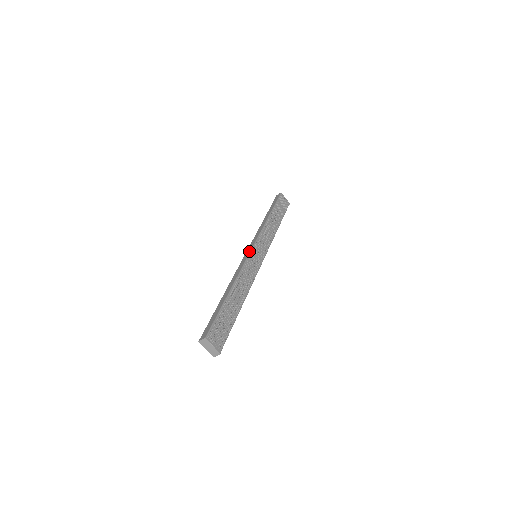
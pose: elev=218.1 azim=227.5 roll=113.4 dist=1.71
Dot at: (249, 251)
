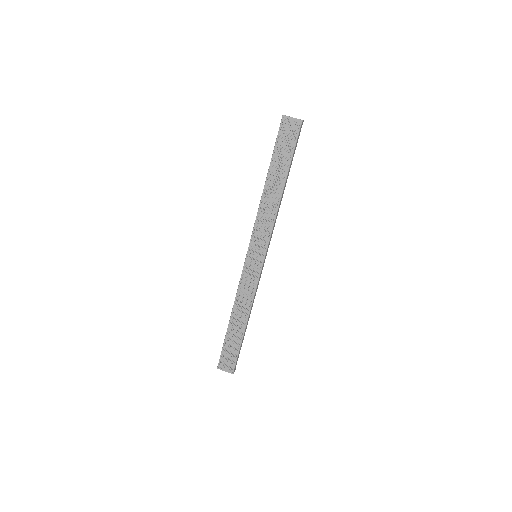
Dot at: occluded
